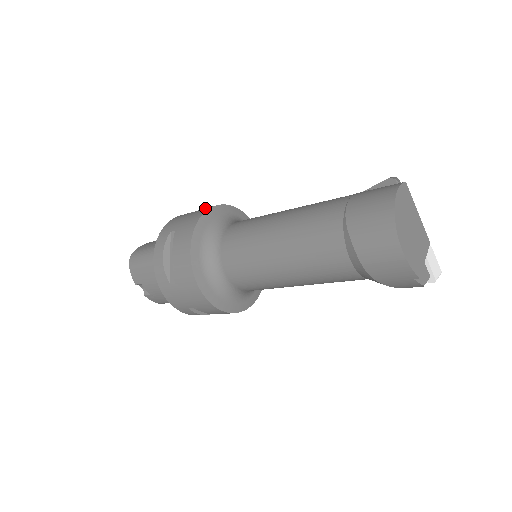
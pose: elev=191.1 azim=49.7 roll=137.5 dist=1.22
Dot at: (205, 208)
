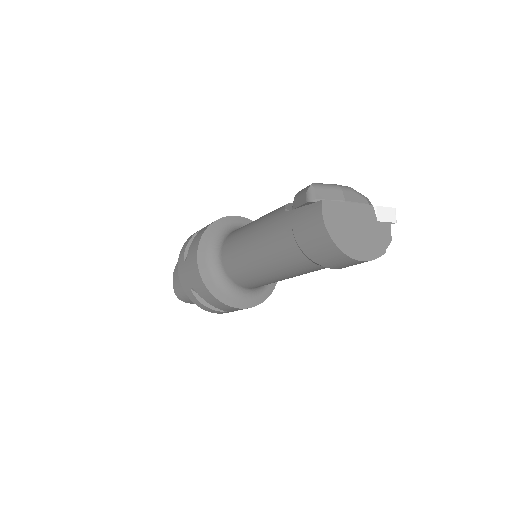
Dot at: (192, 255)
